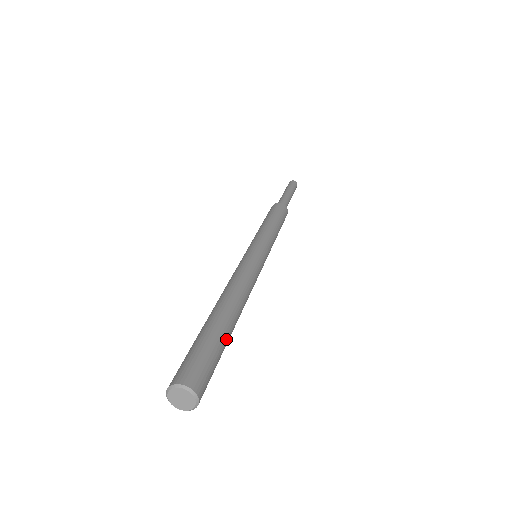
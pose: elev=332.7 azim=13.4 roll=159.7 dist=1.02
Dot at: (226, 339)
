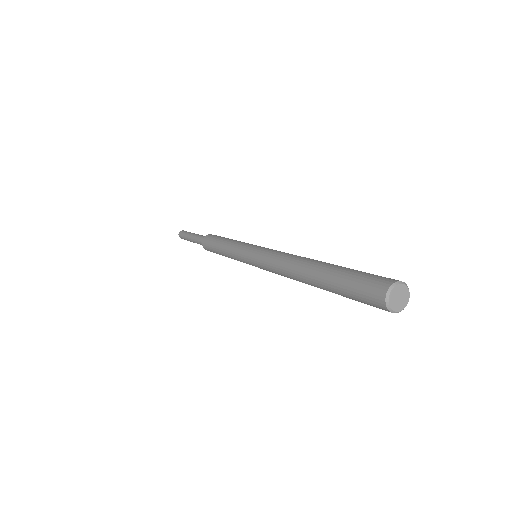
Dot at: occluded
